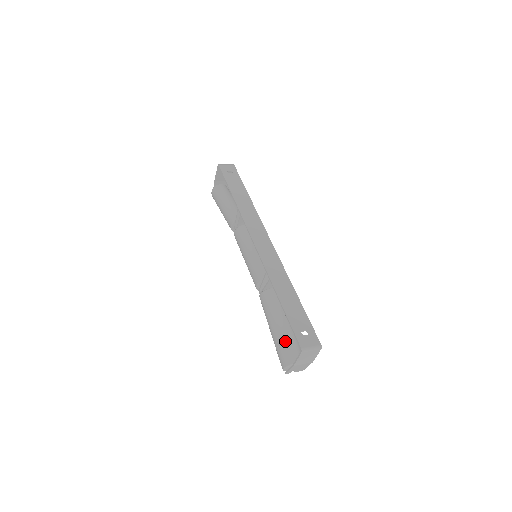
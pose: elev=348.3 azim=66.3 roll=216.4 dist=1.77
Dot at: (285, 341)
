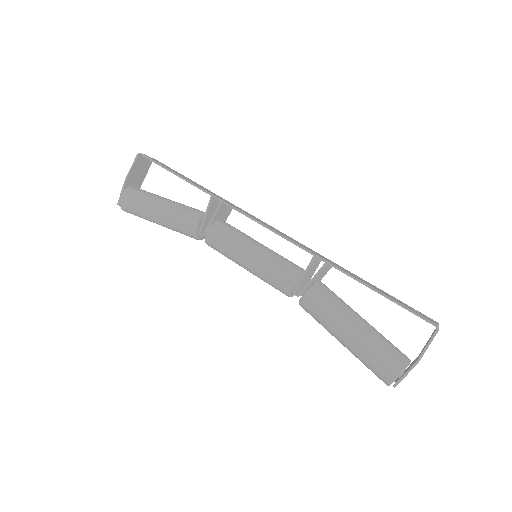
Dot at: (381, 339)
